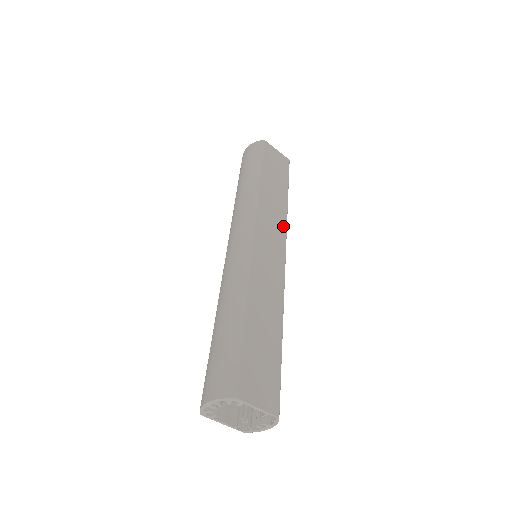
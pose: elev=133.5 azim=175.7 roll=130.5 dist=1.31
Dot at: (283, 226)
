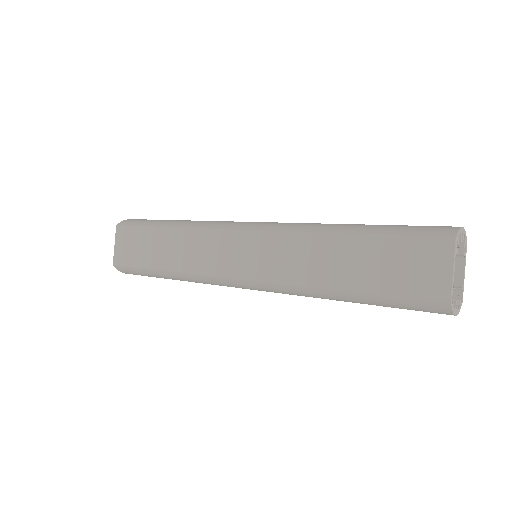
Dot at: occluded
